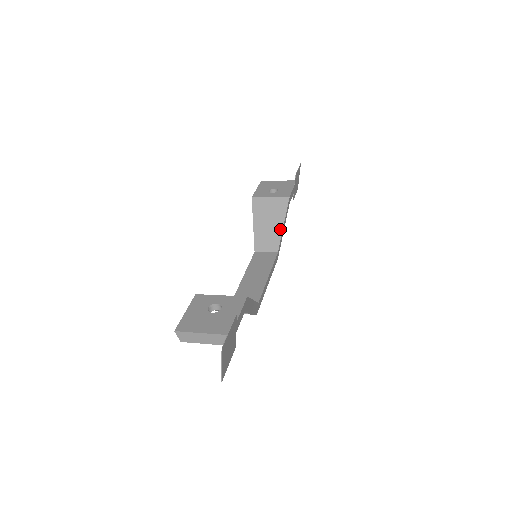
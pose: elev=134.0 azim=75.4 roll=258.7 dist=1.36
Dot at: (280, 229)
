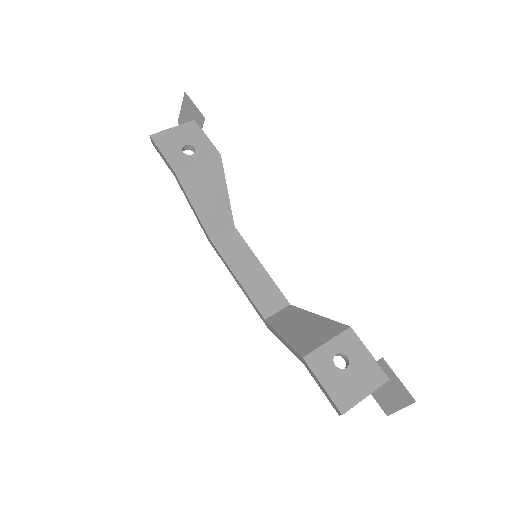
Dot at: (226, 199)
